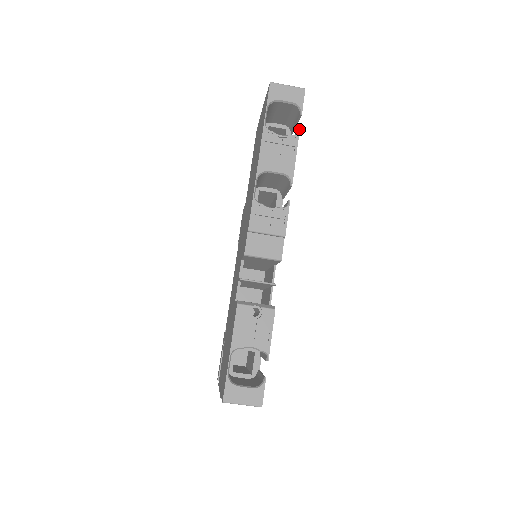
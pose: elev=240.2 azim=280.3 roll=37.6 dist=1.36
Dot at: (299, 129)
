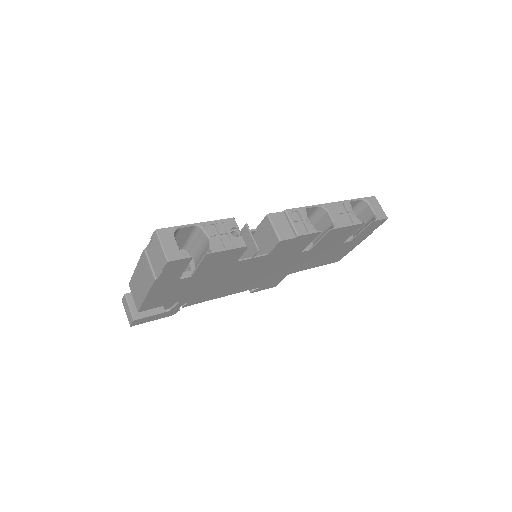
Dot at: (365, 222)
